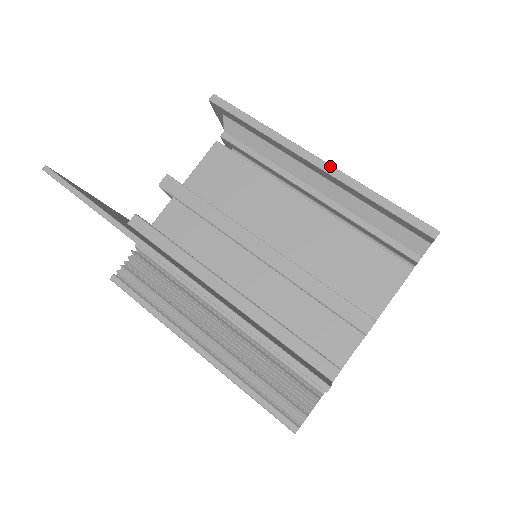
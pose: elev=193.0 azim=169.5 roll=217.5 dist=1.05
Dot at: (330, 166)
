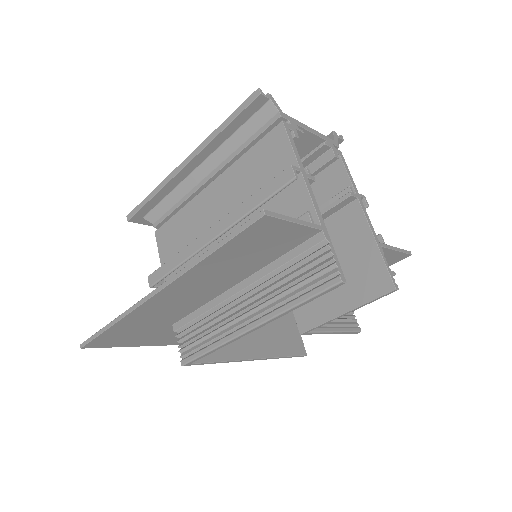
Dot at: (191, 154)
